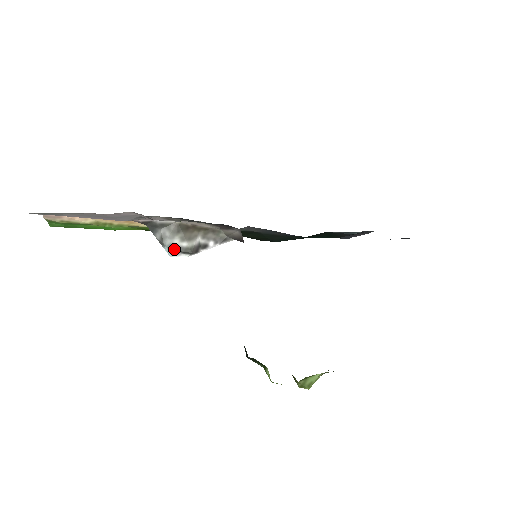
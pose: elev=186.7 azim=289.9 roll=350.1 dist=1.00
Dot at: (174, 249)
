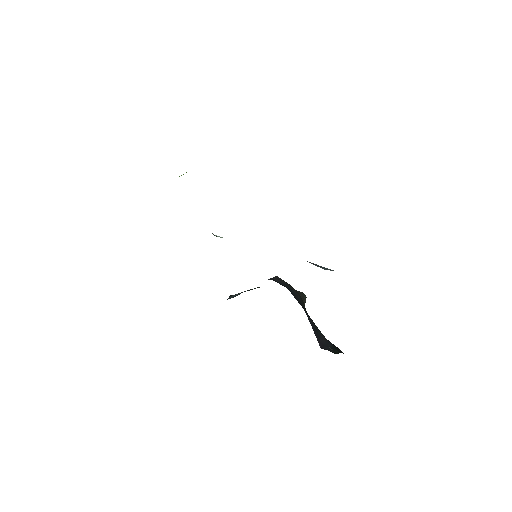
Dot at: occluded
